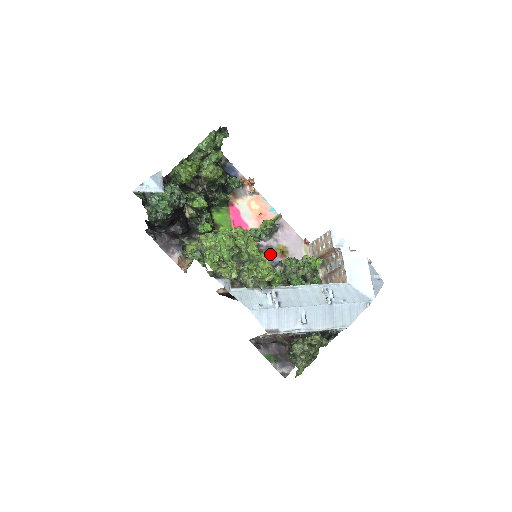
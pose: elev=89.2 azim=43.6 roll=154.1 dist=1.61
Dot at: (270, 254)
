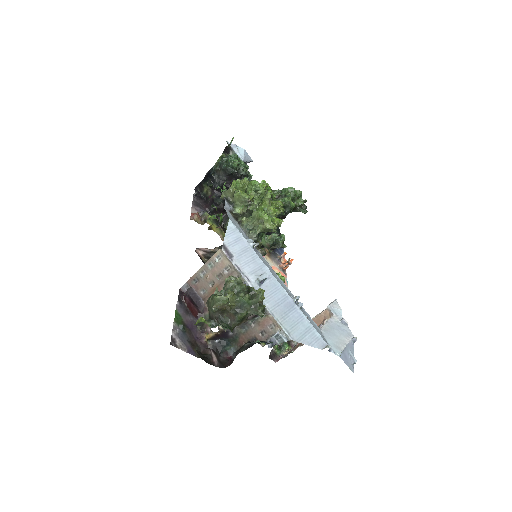
Dot at: occluded
